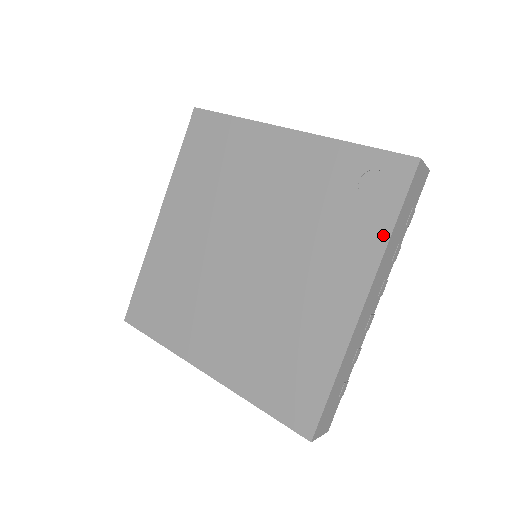
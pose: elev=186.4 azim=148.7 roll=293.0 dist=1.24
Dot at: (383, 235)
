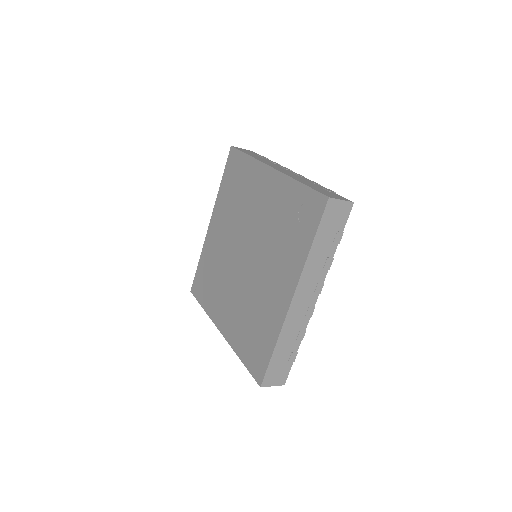
Dot at: (305, 251)
